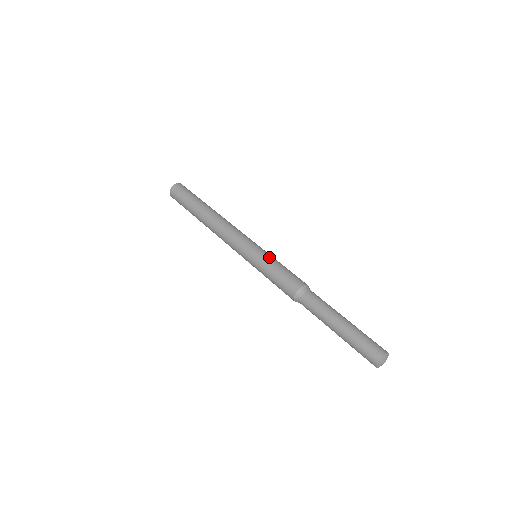
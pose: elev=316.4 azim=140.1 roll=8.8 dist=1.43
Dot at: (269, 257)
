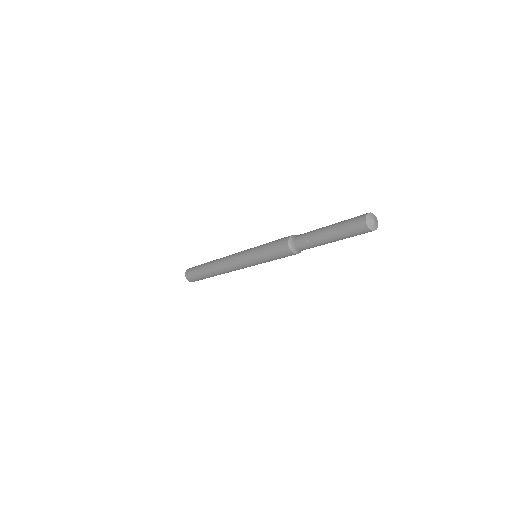
Dot at: occluded
